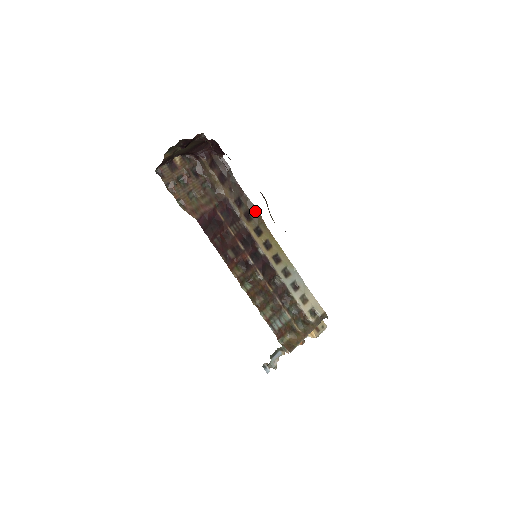
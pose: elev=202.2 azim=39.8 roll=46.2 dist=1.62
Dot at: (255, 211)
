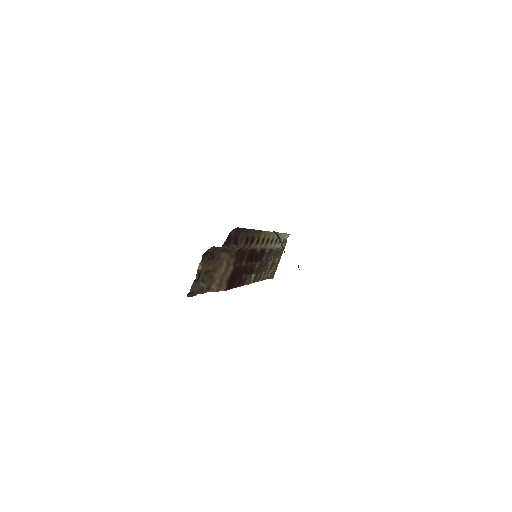
Dot at: (257, 232)
